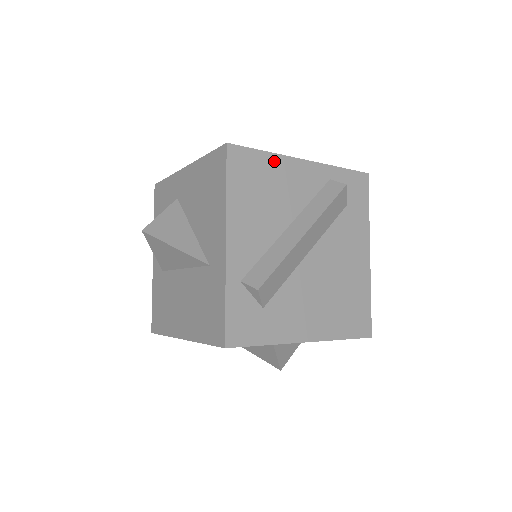
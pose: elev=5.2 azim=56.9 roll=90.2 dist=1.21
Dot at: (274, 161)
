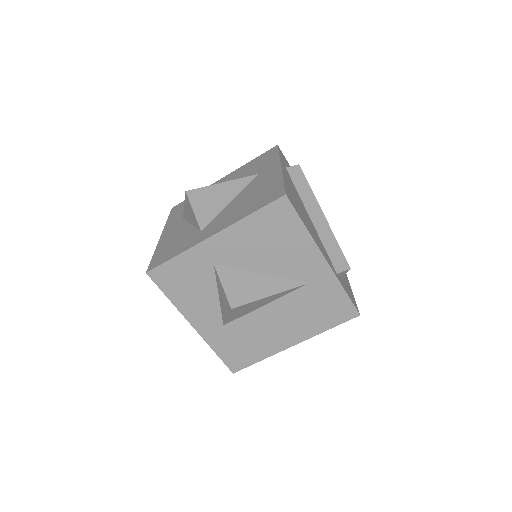
Dot at: (286, 183)
